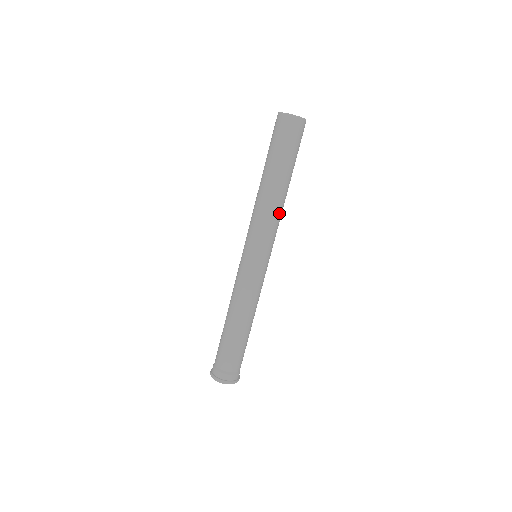
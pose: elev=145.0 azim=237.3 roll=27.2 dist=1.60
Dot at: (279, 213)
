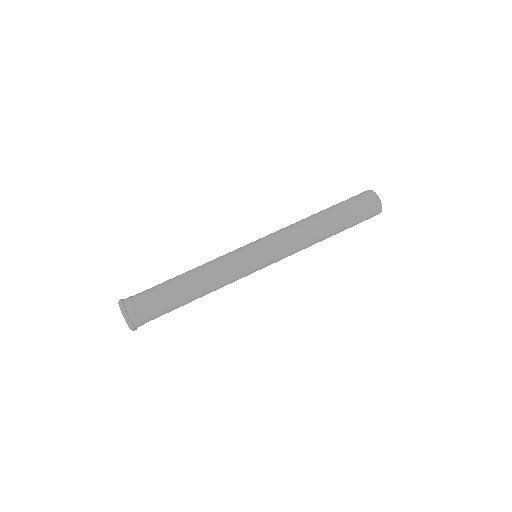
Dot at: (304, 238)
